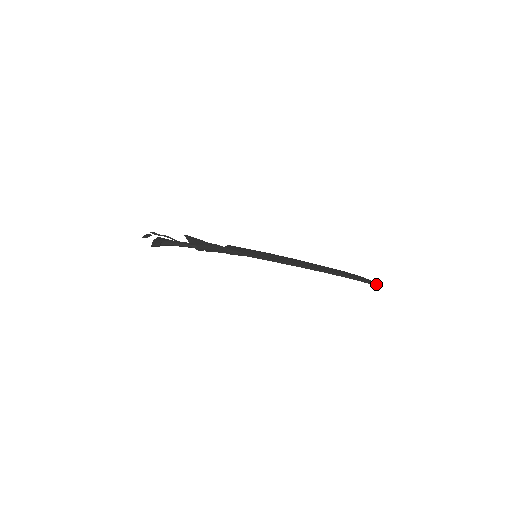
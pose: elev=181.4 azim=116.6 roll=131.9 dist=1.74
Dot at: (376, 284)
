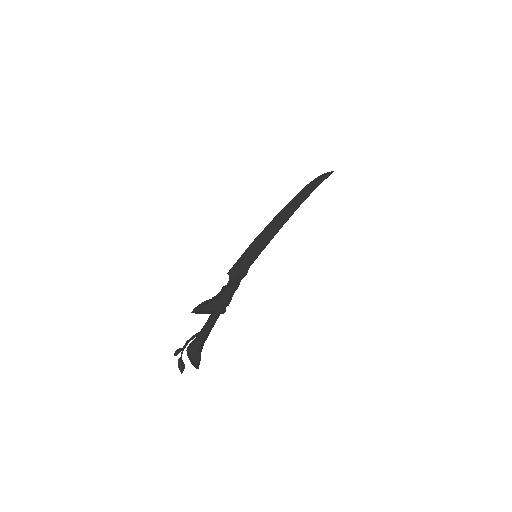
Dot at: (331, 173)
